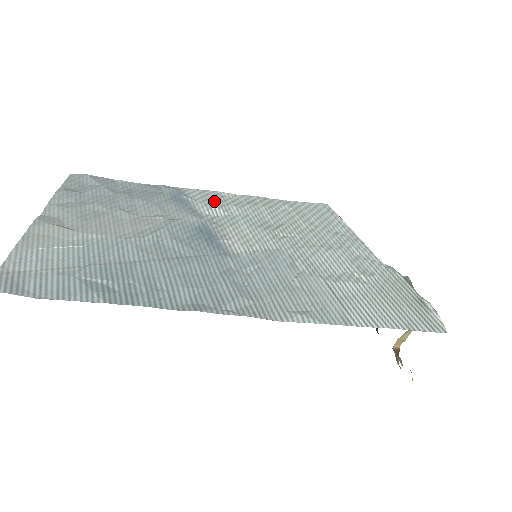
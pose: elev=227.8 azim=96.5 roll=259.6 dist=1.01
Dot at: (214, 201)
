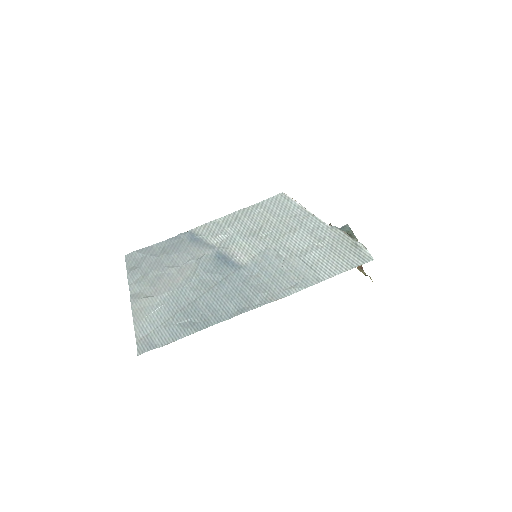
Dot at: (215, 230)
